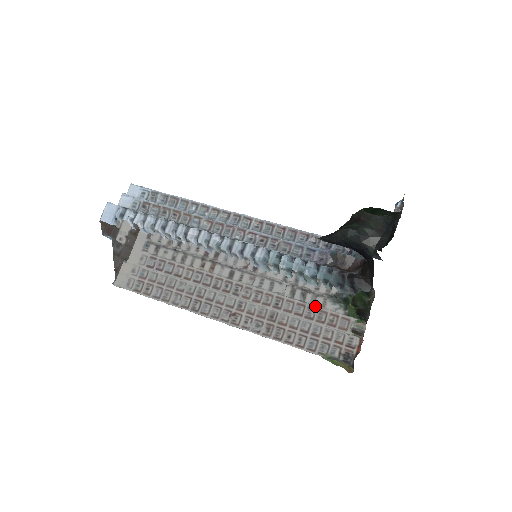
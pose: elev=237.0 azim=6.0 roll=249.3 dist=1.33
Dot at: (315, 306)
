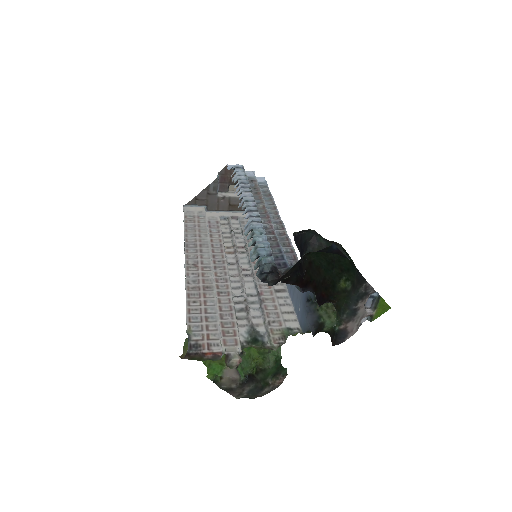
Dot at: (236, 317)
